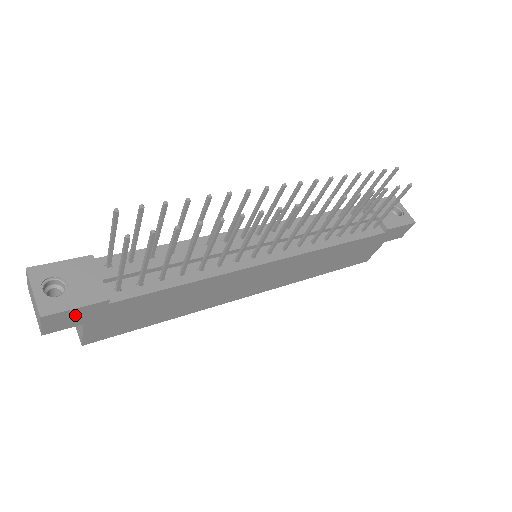
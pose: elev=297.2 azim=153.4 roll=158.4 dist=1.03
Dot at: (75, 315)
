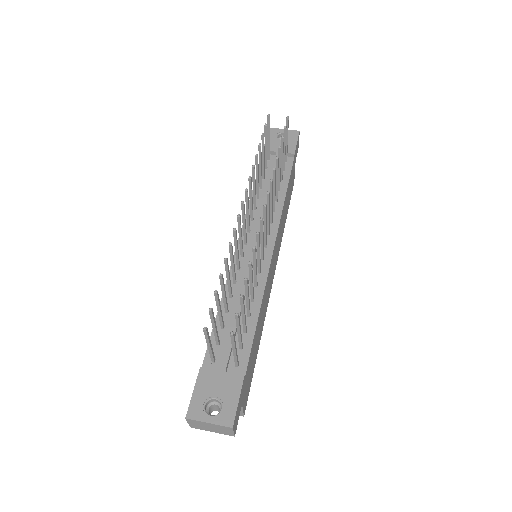
Dot at: (239, 405)
